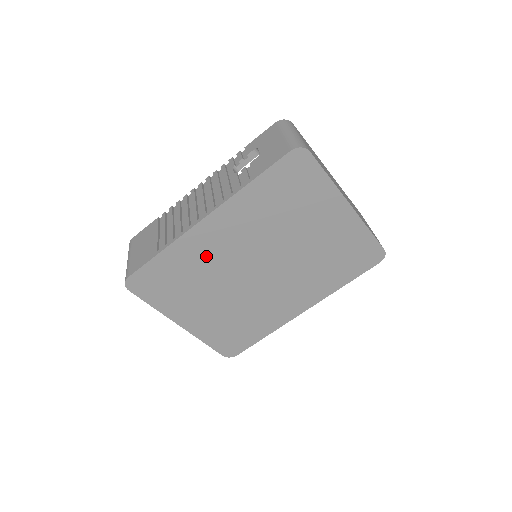
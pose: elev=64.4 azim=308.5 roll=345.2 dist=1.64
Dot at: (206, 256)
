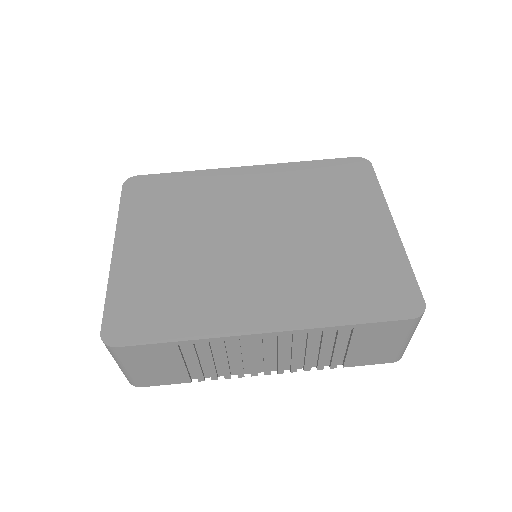
Dot at: (218, 195)
